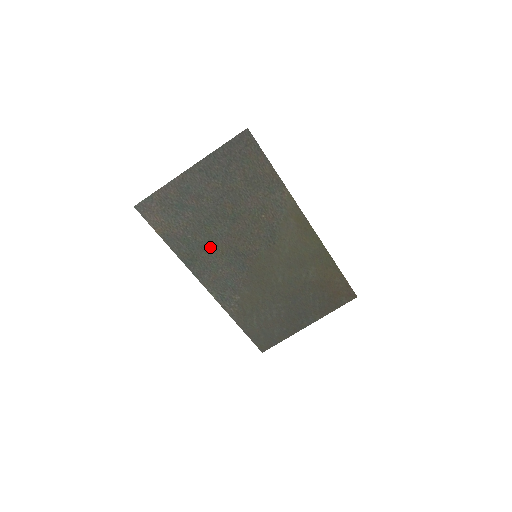
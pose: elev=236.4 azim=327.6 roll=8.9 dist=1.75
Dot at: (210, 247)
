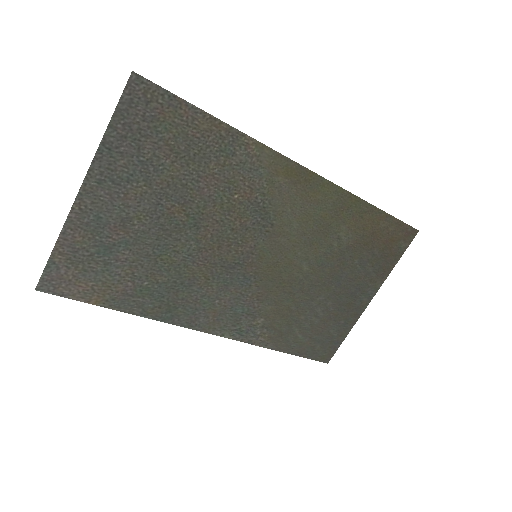
Dot at: (184, 281)
